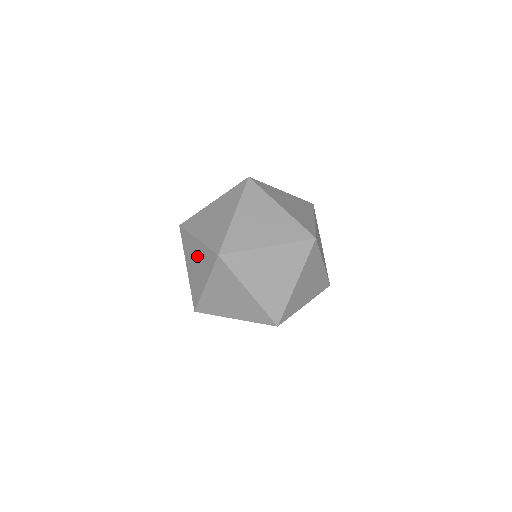
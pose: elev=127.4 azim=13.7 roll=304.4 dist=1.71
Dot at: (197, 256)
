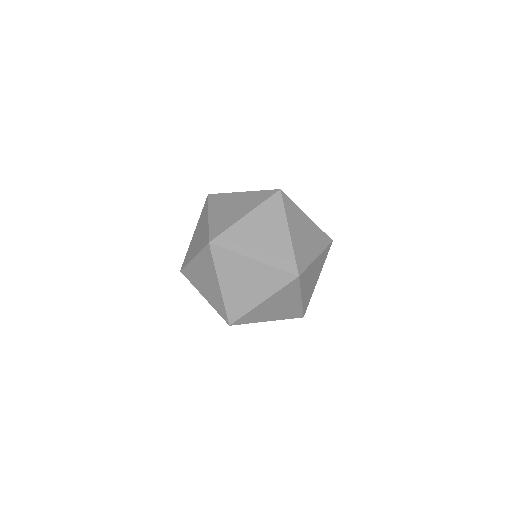
Dot at: occluded
